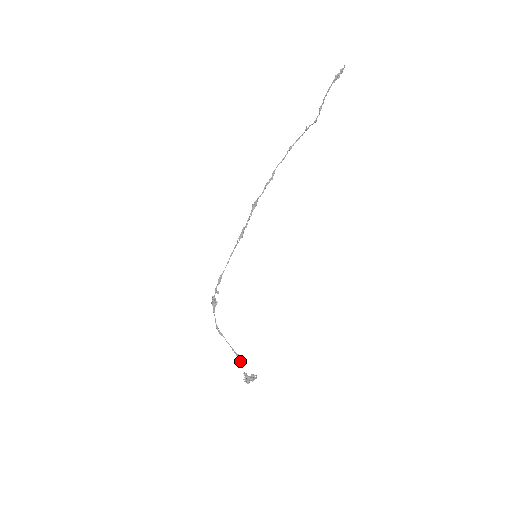
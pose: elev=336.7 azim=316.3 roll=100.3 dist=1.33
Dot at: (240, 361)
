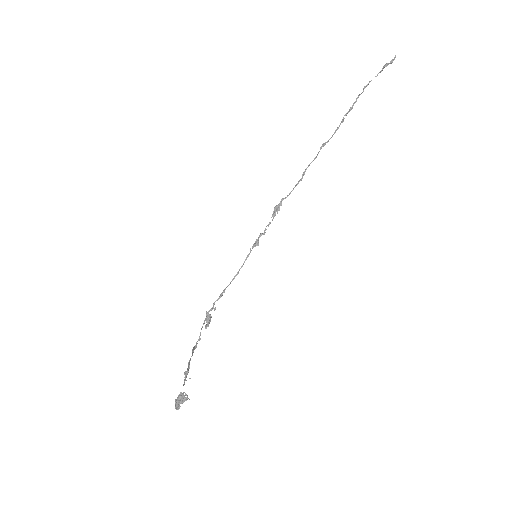
Dot at: (185, 378)
